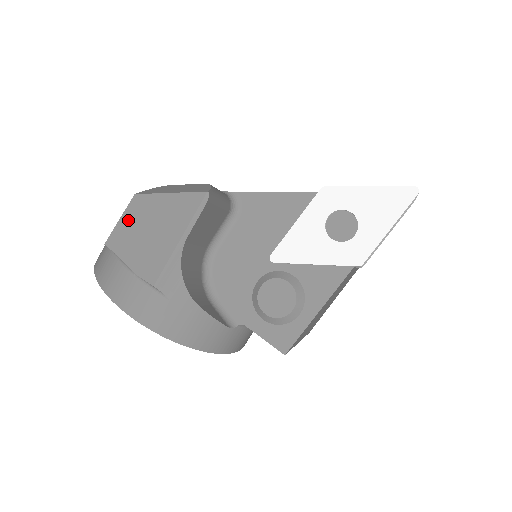
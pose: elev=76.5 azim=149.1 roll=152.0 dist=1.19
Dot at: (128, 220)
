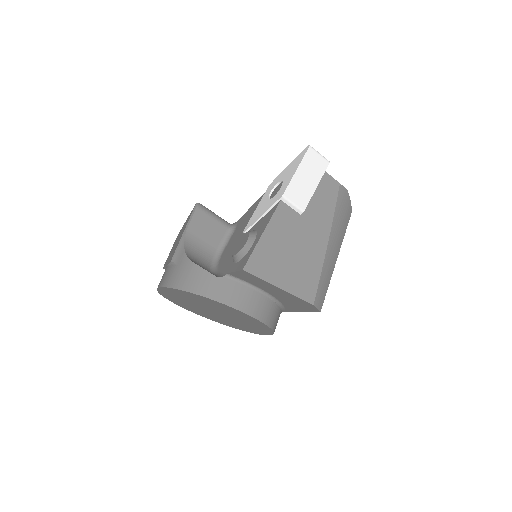
Dot at: (172, 248)
